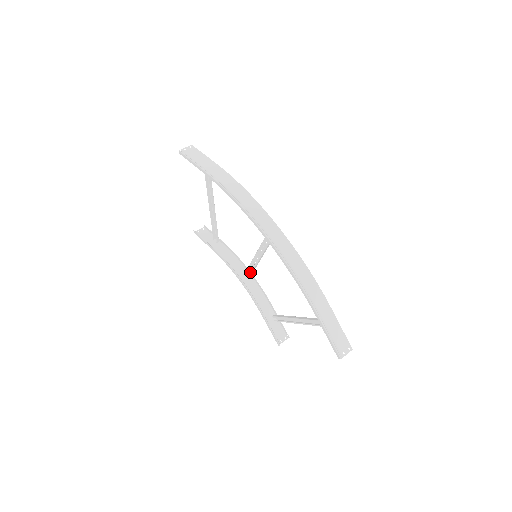
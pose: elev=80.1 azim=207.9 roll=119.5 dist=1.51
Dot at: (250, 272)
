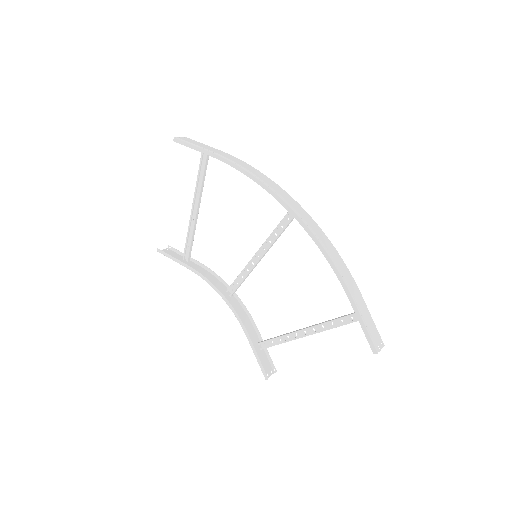
Dot at: (237, 286)
